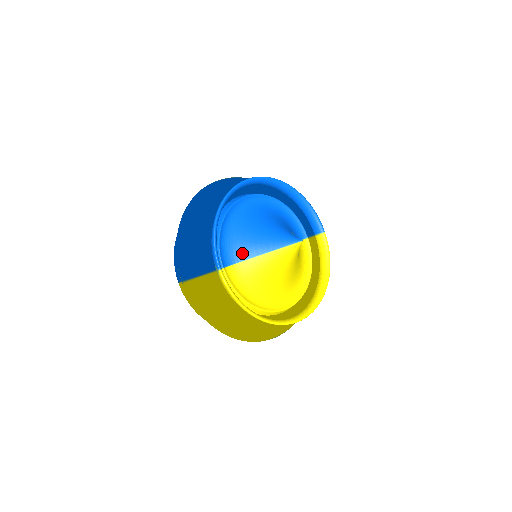
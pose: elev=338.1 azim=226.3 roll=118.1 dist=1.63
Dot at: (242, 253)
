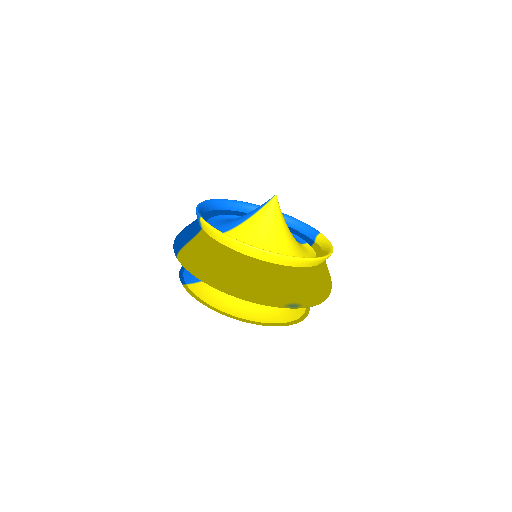
Dot at: (229, 227)
